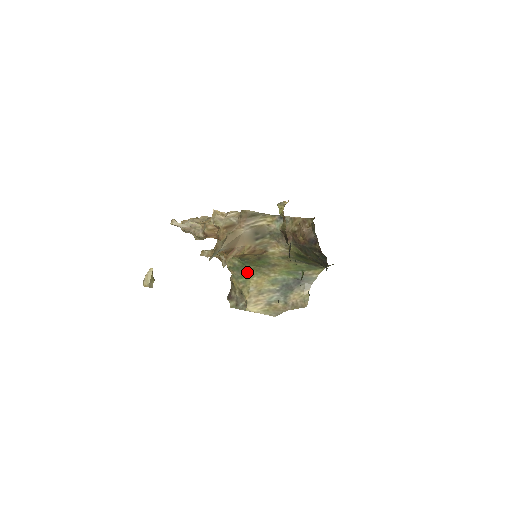
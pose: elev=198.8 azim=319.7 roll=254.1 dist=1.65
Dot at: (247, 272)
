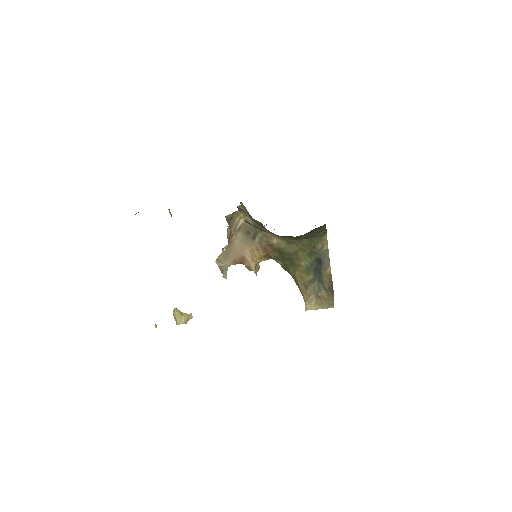
Dot at: (291, 269)
